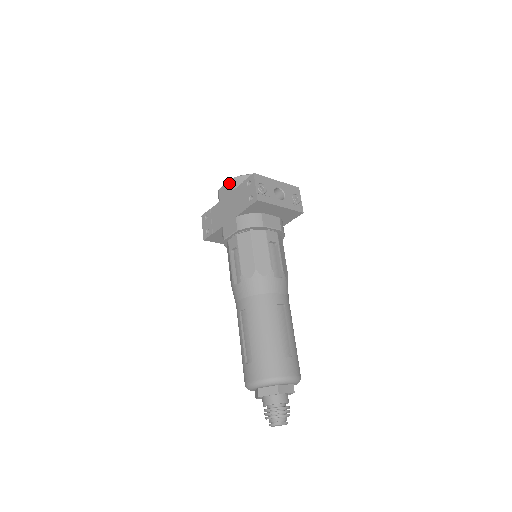
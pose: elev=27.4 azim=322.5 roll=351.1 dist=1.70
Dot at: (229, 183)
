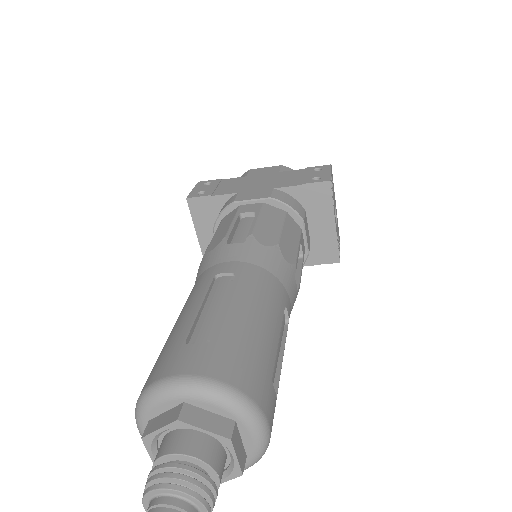
Dot at: (276, 167)
